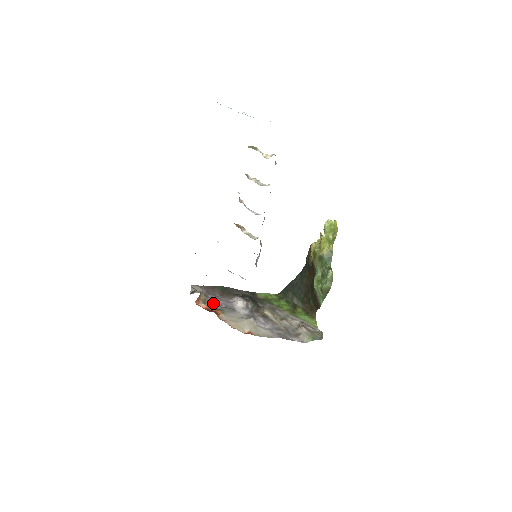
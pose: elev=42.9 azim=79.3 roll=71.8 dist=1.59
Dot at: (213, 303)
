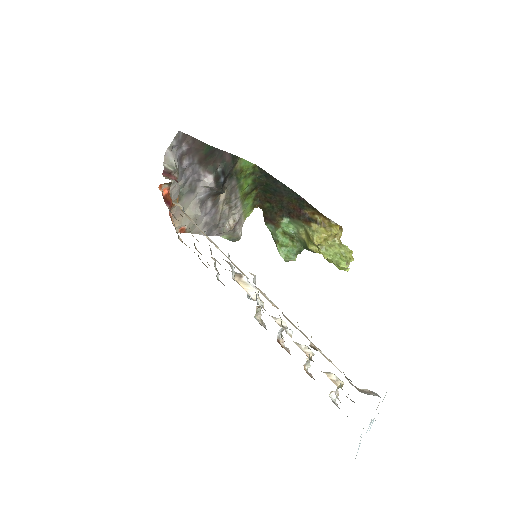
Dot at: (180, 180)
